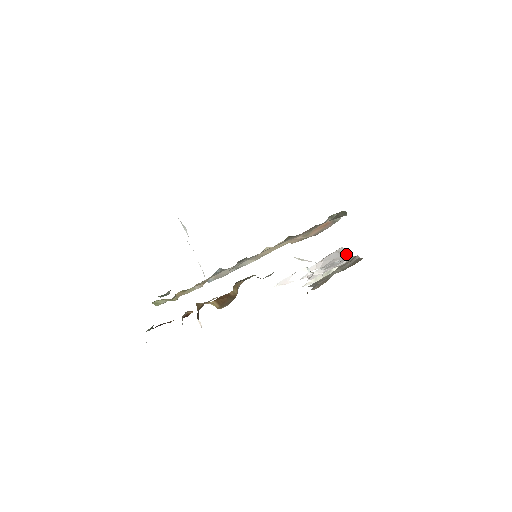
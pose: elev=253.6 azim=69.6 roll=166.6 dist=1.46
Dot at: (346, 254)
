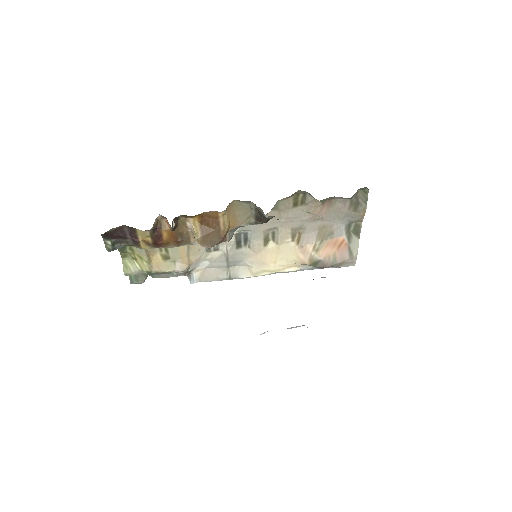
Dot at: occluded
